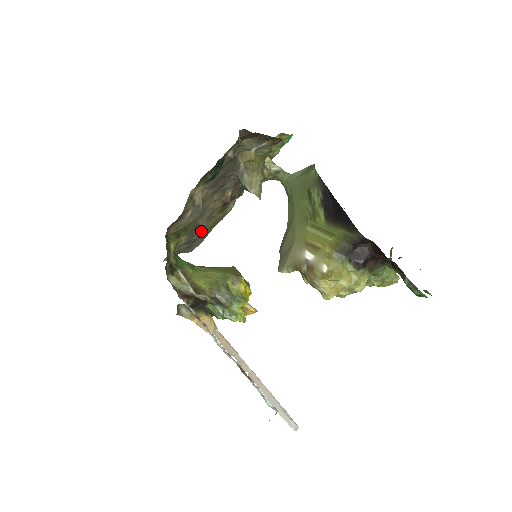
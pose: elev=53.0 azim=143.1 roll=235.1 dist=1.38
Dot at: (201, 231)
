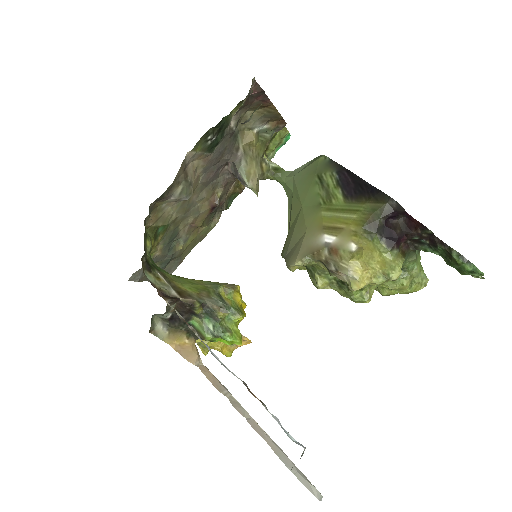
Dot at: (178, 247)
